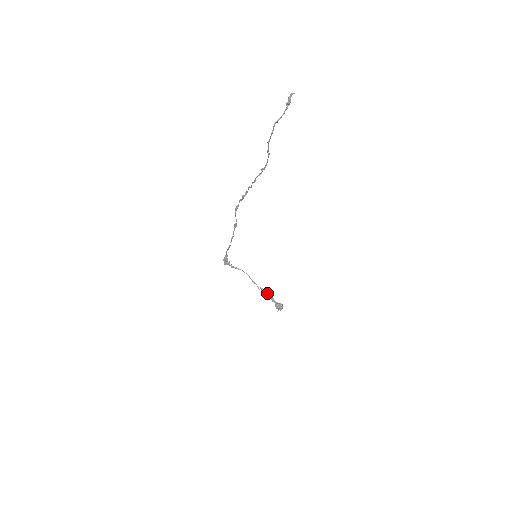
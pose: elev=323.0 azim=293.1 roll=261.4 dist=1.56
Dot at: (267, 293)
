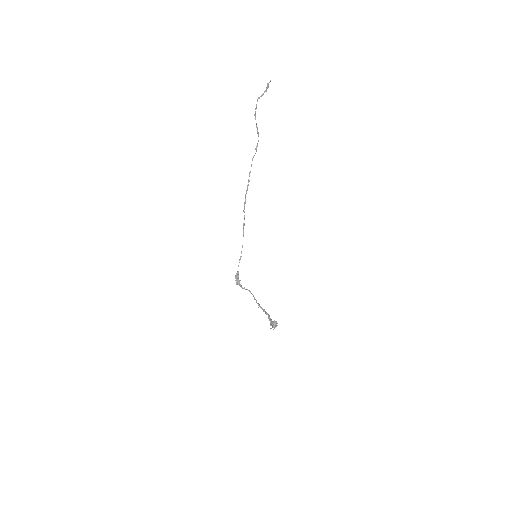
Dot at: (266, 313)
